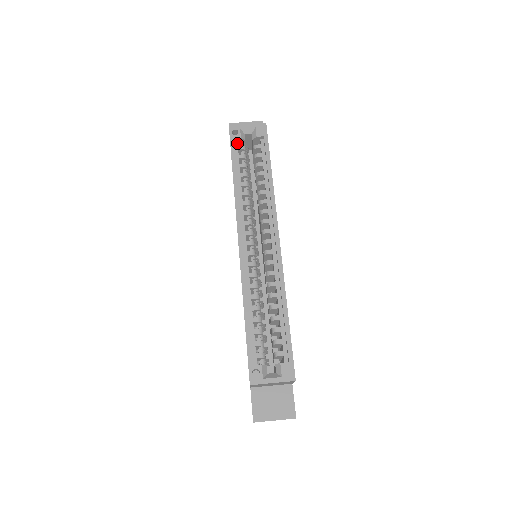
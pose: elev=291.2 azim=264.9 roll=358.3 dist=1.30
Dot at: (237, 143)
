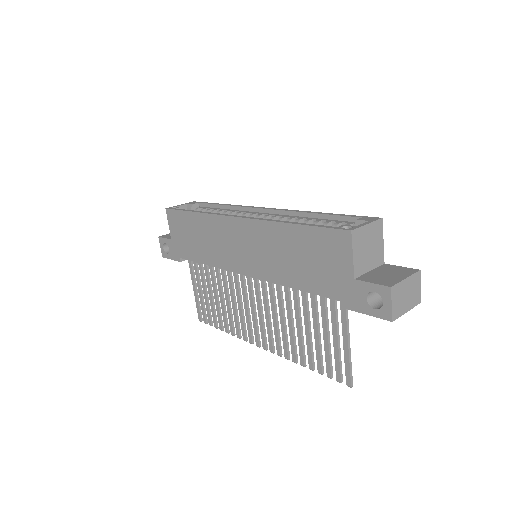
Dot at: occluded
